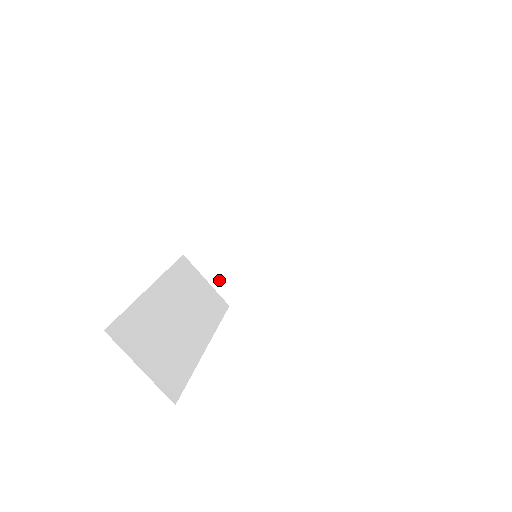
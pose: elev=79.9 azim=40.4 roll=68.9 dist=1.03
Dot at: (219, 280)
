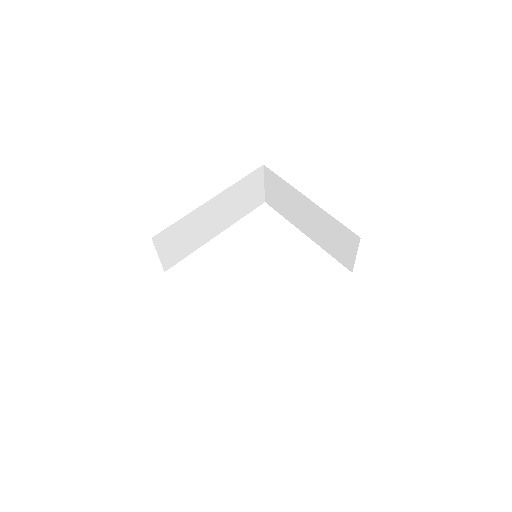
Dot at: (167, 255)
